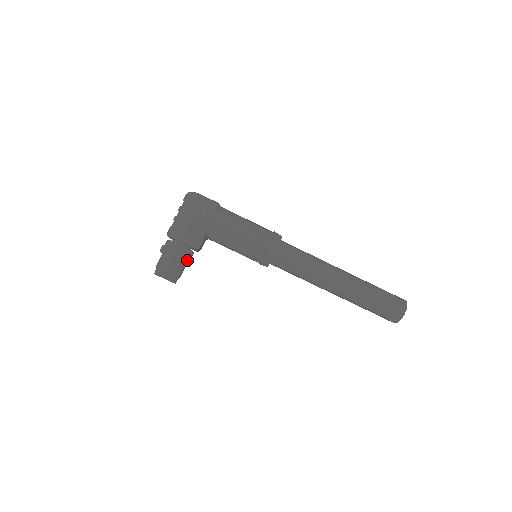
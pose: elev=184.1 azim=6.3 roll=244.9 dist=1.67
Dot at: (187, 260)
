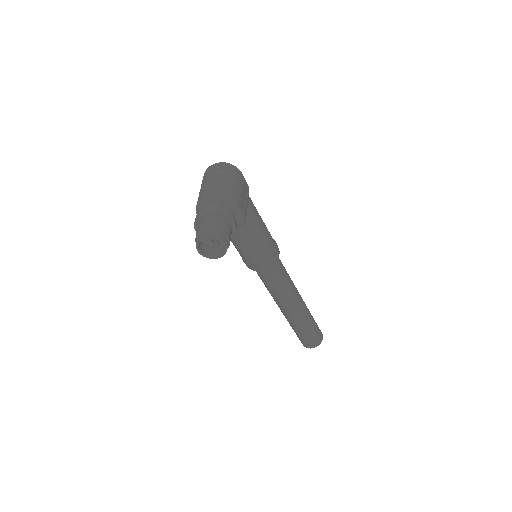
Dot at: (234, 233)
